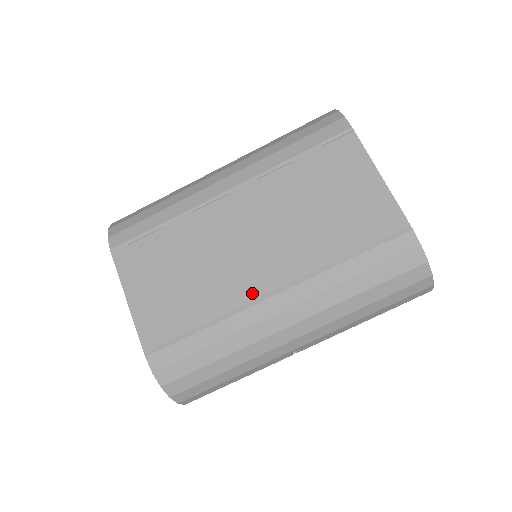
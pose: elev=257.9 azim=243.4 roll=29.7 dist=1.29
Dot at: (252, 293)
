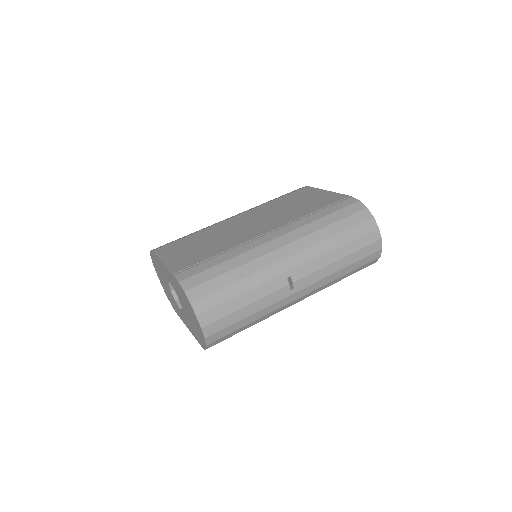
Dot at: (254, 236)
